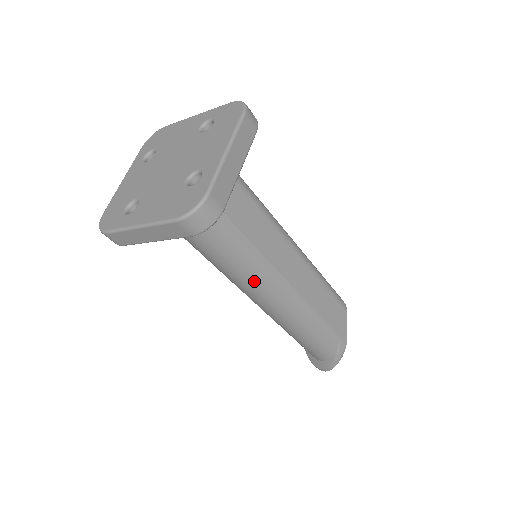
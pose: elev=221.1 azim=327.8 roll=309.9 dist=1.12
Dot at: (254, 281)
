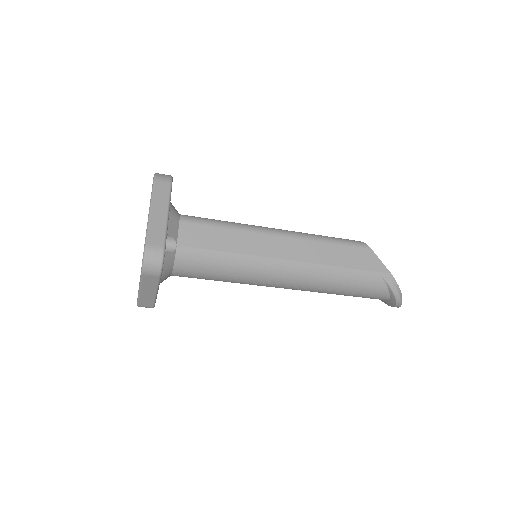
Dot at: (255, 275)
